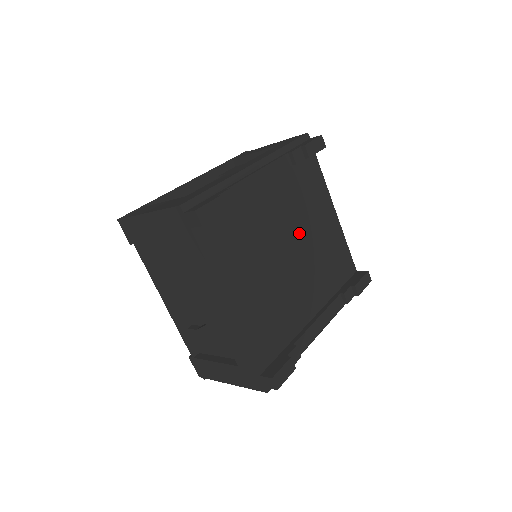
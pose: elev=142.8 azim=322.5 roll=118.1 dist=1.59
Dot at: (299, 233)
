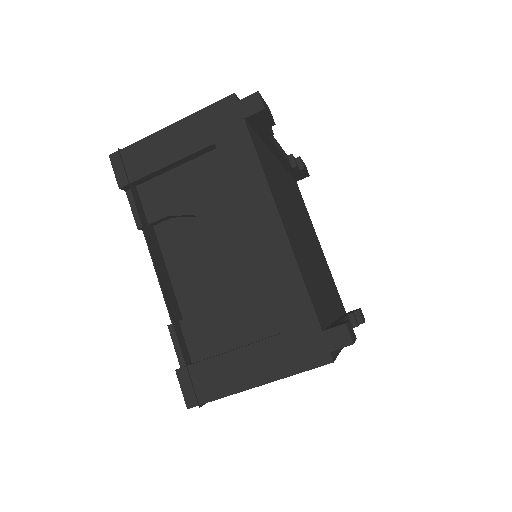
Dot at: (306, 229)
